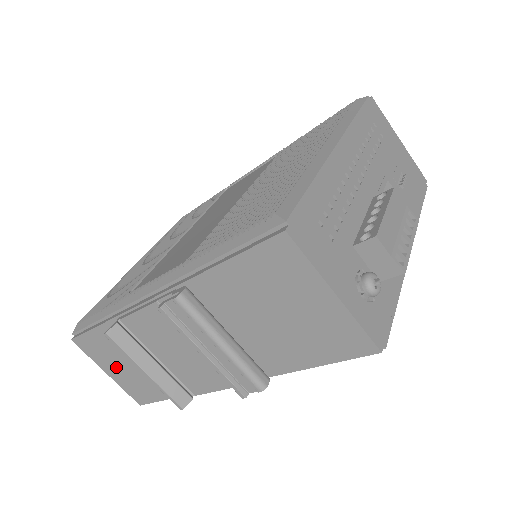
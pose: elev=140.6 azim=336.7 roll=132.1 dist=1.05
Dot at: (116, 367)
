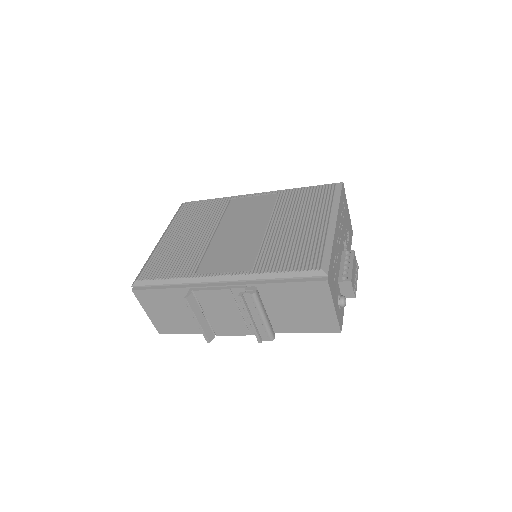
Dot at: (159, 311)
